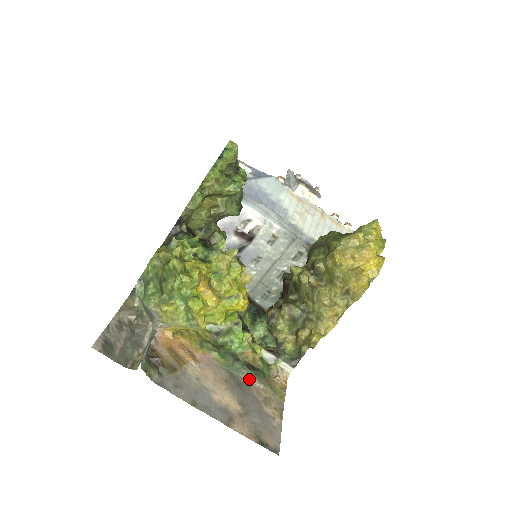
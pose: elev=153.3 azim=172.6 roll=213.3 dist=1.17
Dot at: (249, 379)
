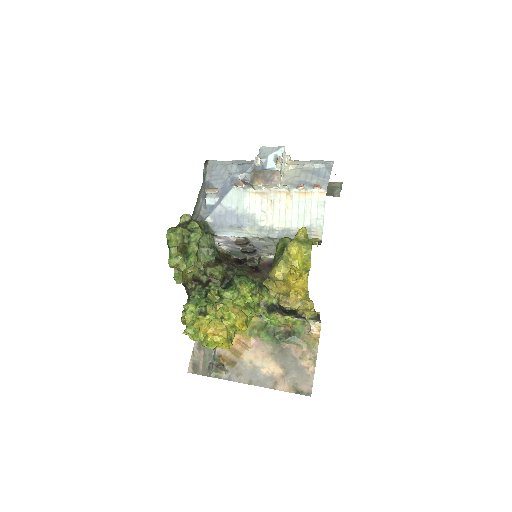
Dot at: (288, 344)
